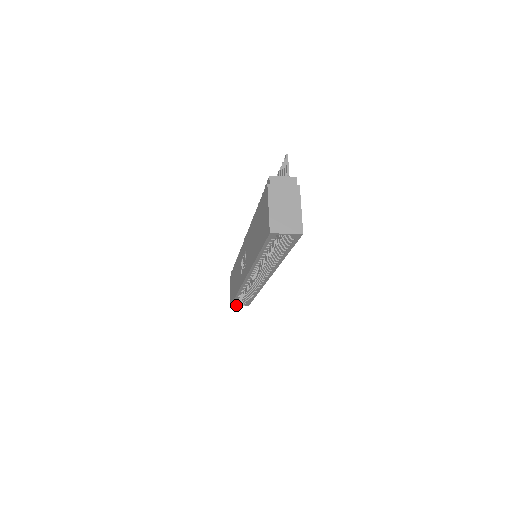
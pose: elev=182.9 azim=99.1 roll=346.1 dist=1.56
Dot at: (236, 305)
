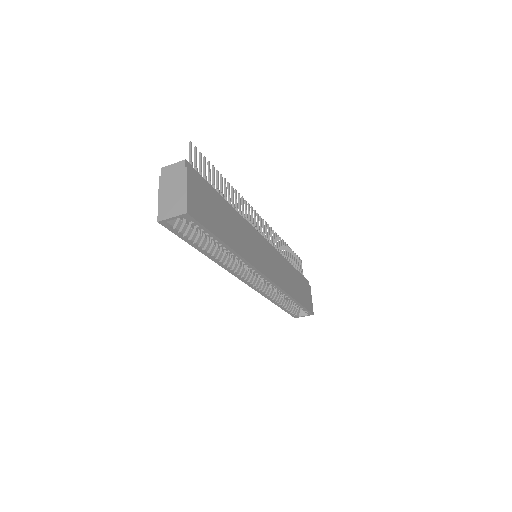
Dot at: (300, 316)
